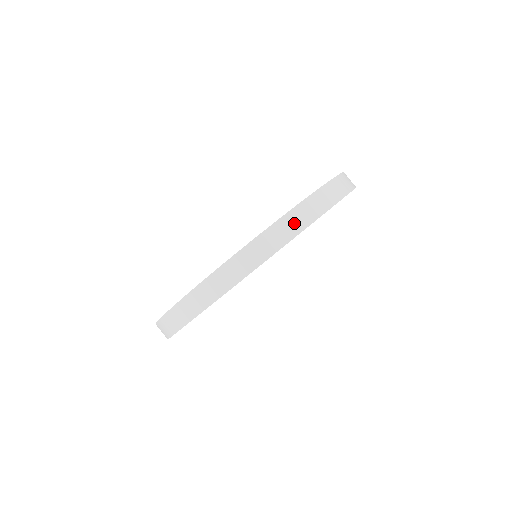
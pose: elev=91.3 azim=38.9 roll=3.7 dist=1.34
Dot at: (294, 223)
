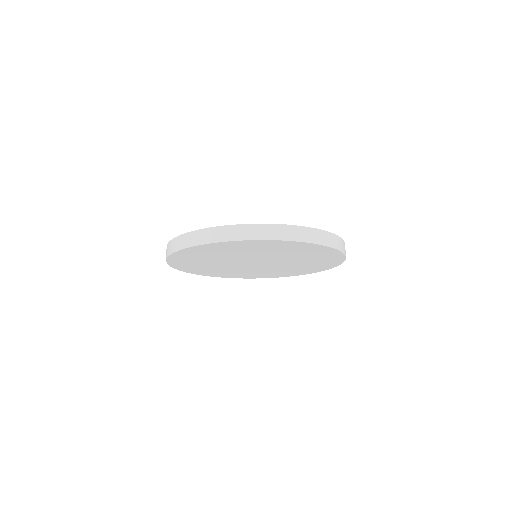
Dot at: (195, 238)
